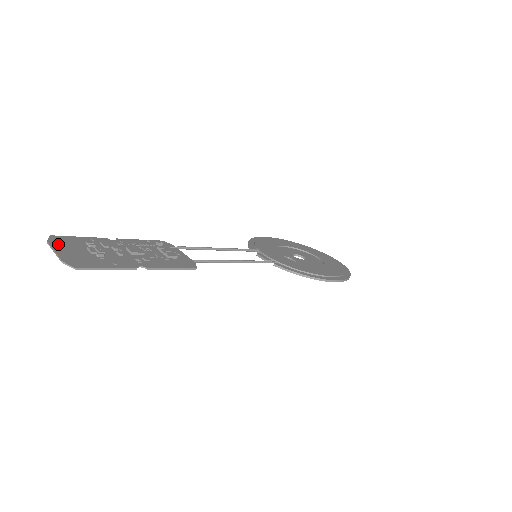
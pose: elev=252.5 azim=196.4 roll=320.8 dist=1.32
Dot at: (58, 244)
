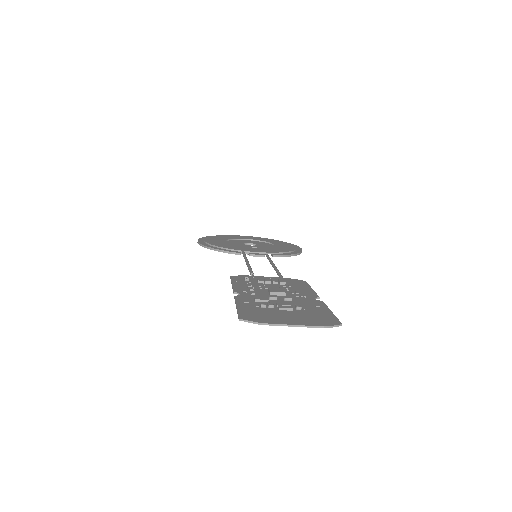
Dot at: (270, 320)
